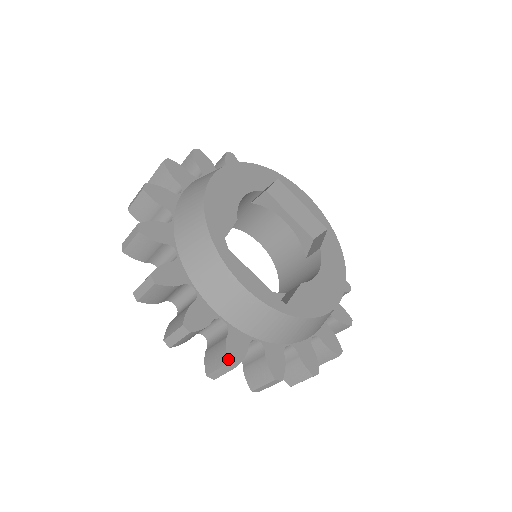
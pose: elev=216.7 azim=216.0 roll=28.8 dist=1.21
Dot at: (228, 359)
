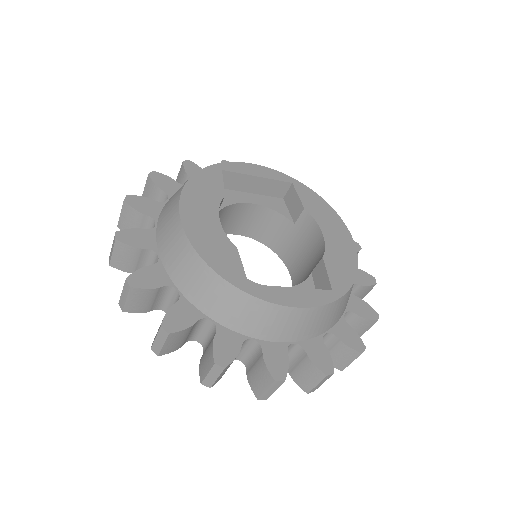
Dot at: (324, 373)
